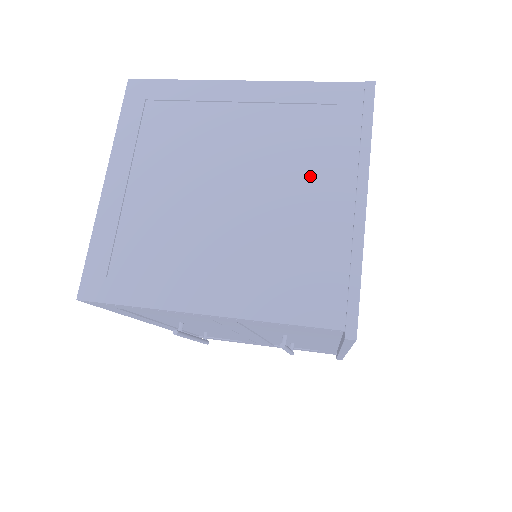
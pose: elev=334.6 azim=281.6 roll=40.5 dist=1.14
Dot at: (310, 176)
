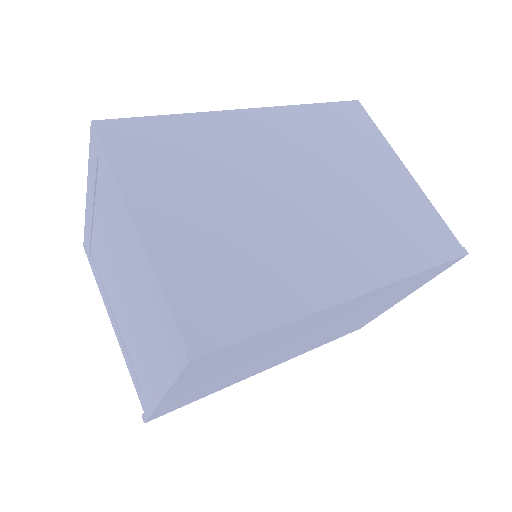
Dot at: (150, 343)
